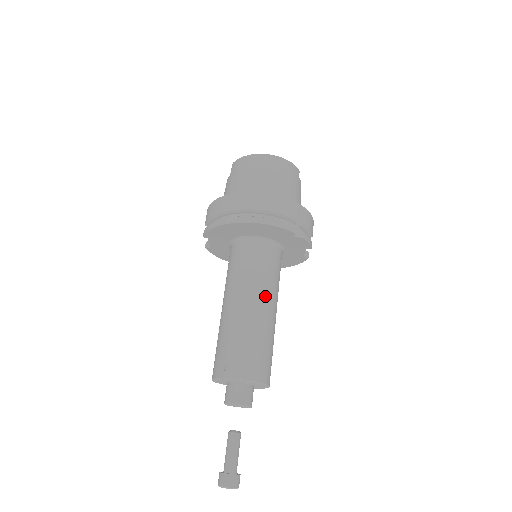
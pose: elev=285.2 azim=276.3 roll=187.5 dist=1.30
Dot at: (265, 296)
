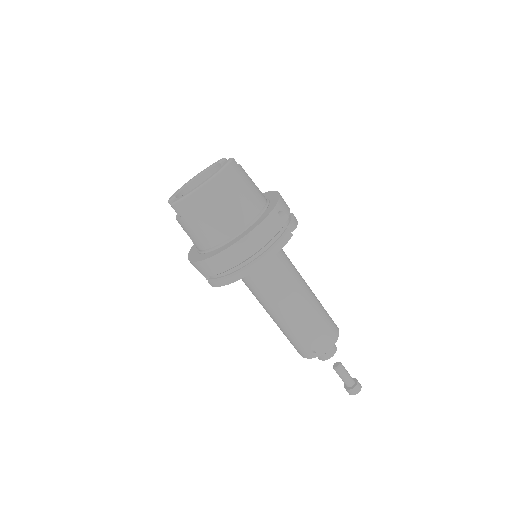
Dot at: (299, 288)
